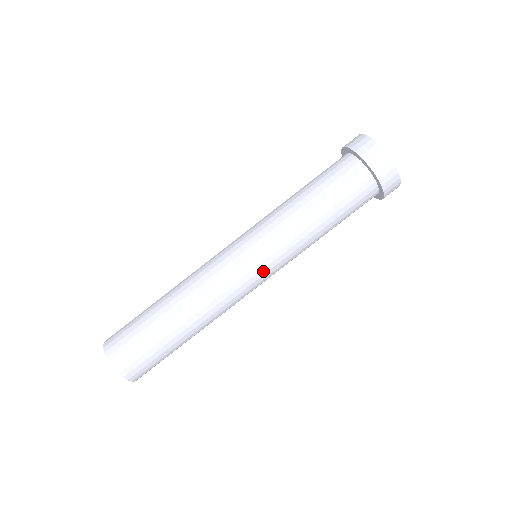
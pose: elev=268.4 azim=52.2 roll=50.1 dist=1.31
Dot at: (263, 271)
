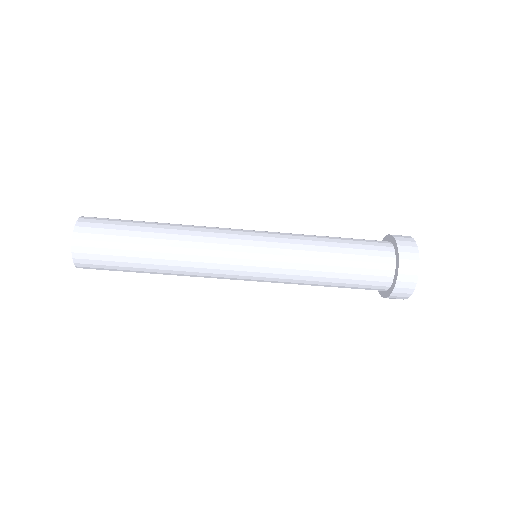
Dot at: occluded
